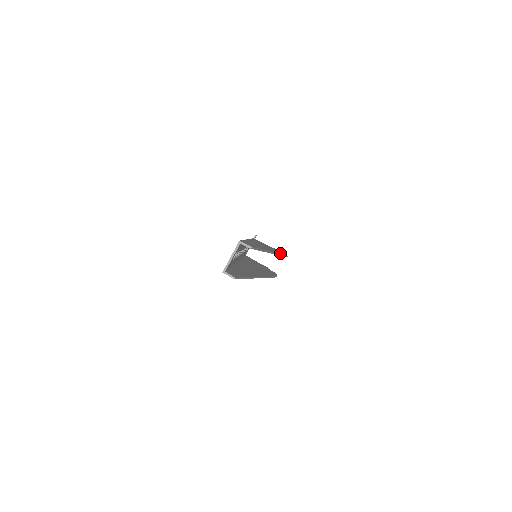
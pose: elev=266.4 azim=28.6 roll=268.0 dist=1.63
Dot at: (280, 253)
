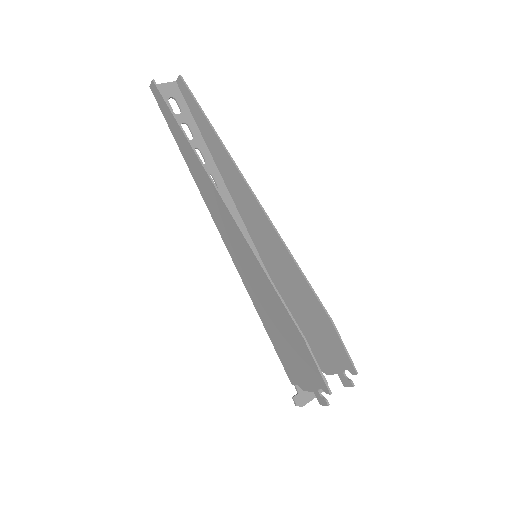
Dot at: (297, 270)
